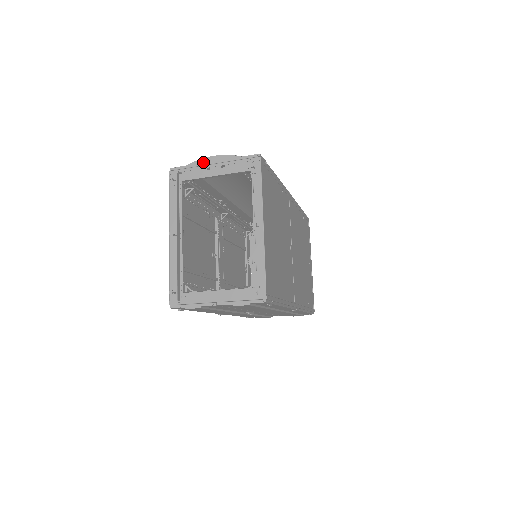
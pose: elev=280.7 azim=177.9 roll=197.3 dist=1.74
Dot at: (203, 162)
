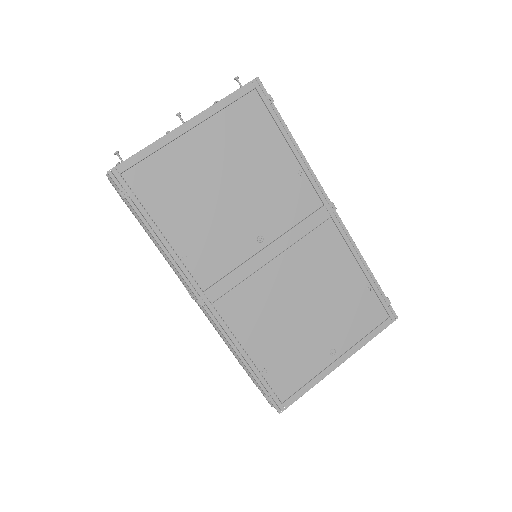
Dot at: occluded
